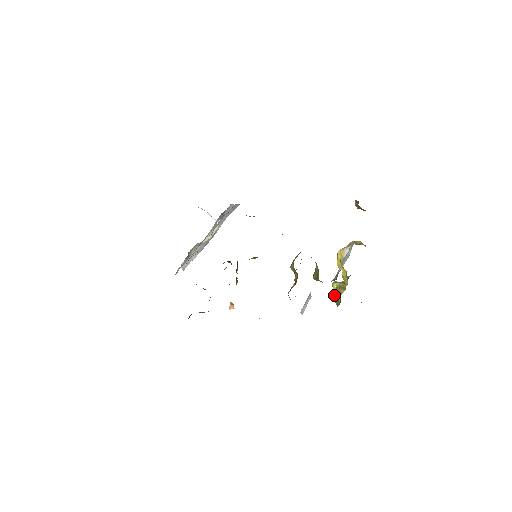
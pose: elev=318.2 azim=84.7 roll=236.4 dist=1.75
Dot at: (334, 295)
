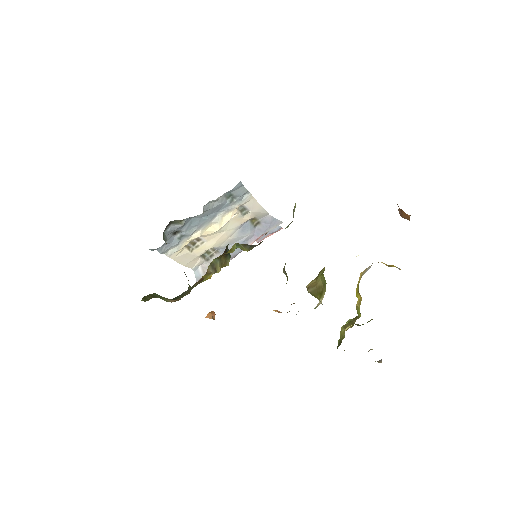
Dot at: (343, 338)
